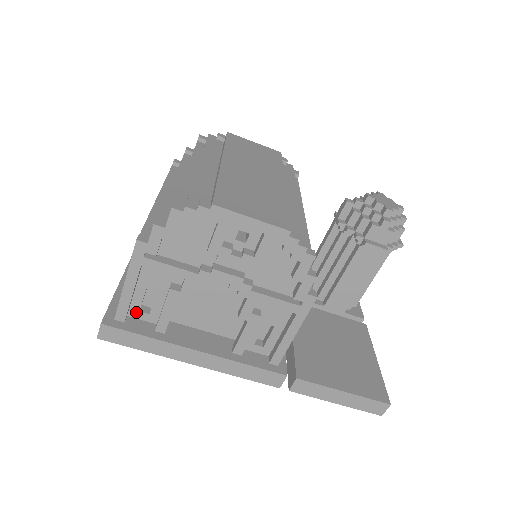
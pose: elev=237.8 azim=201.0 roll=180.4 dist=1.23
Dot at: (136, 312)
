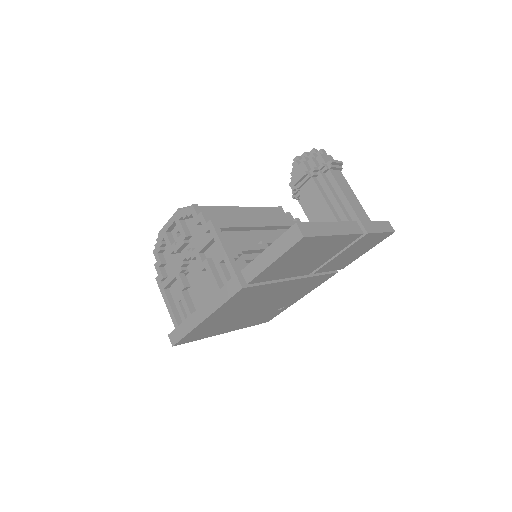
Dot at: occluded
